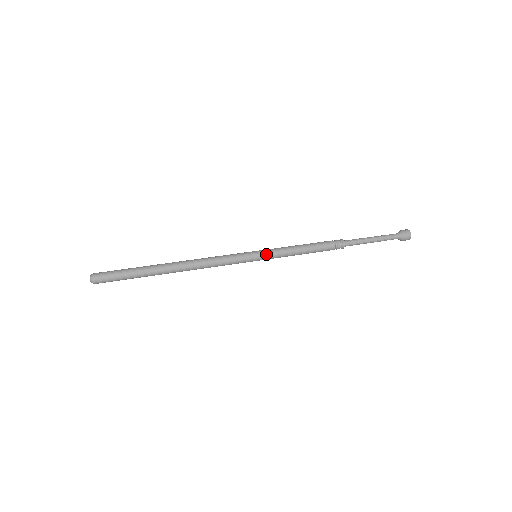
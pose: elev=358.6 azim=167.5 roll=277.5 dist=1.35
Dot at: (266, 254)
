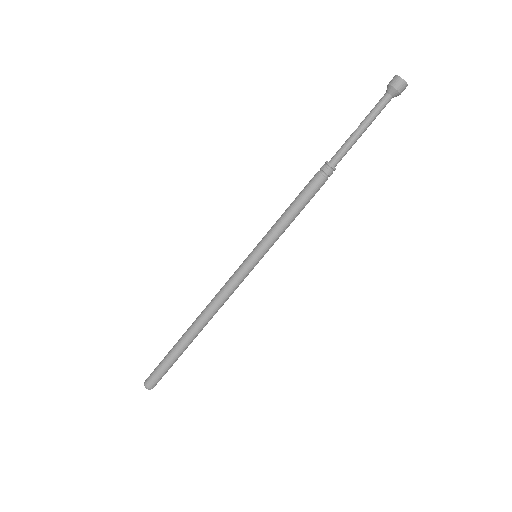
Dot at: (262, 249)
